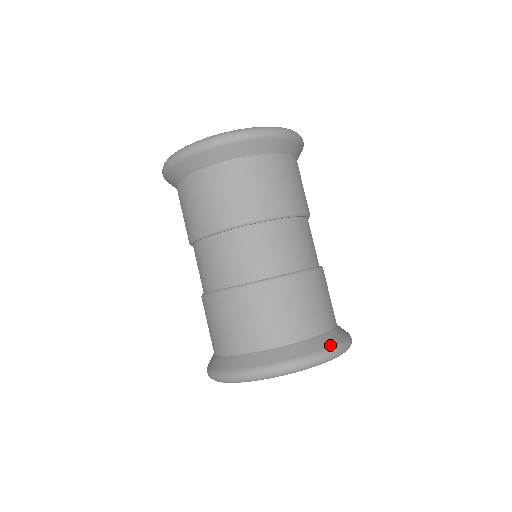
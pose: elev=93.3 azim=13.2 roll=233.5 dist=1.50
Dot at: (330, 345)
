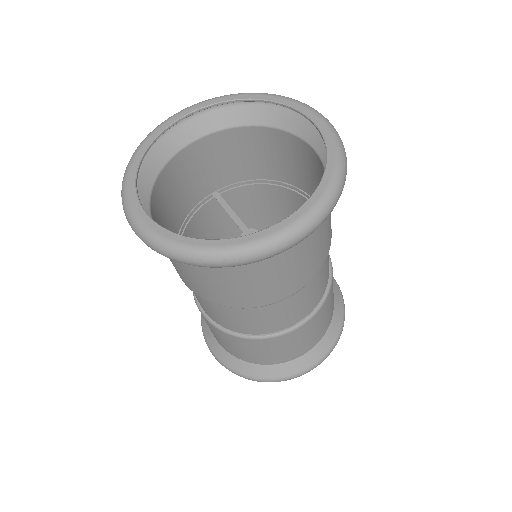
Dot at: (316, 361)
